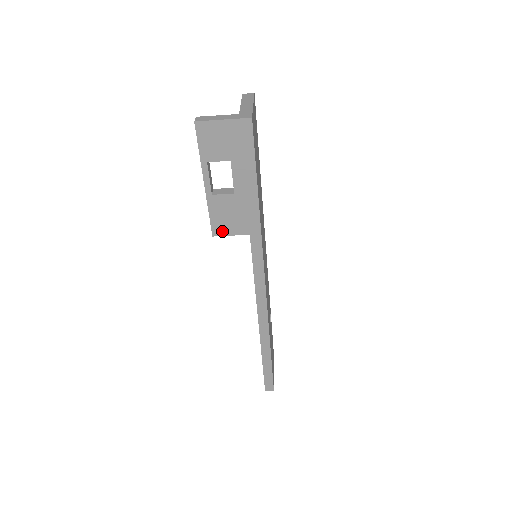
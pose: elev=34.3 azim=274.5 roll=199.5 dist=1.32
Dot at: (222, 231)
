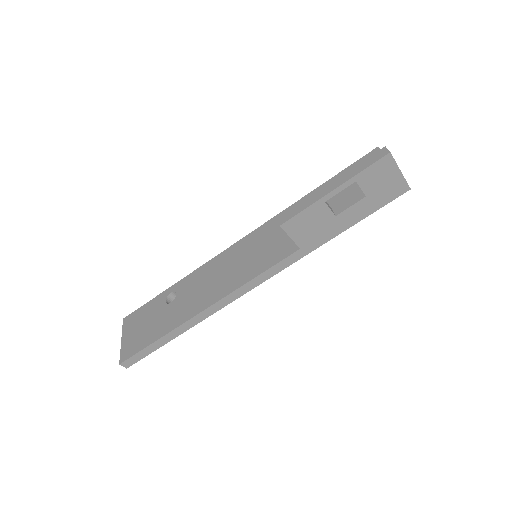
Dot at: (291, 229)
